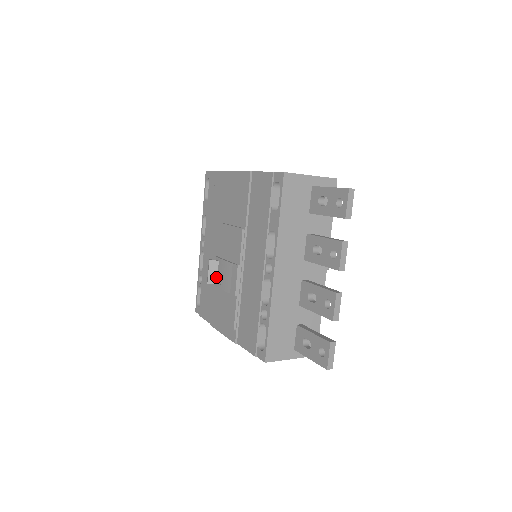
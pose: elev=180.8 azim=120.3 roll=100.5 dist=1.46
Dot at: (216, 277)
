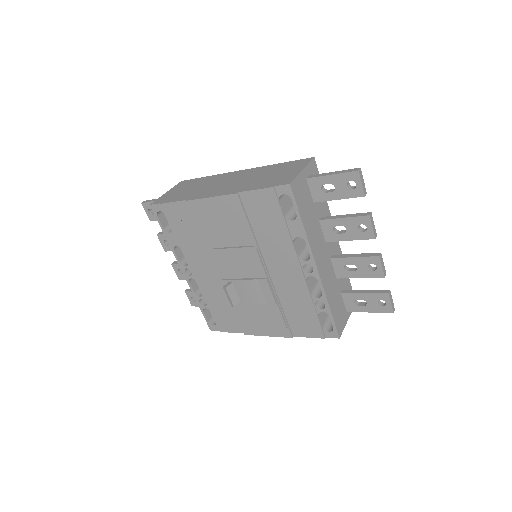
Dot at: (237, 297)
